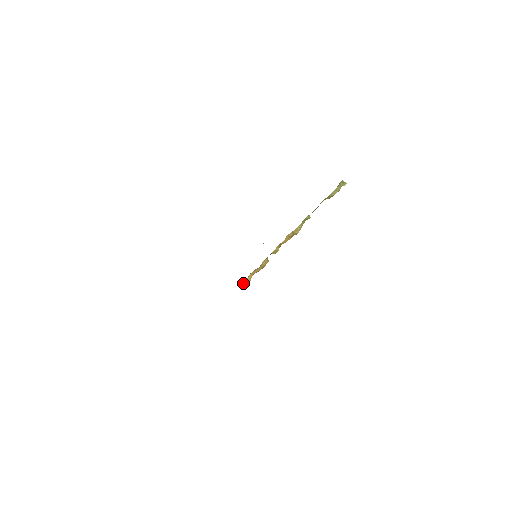
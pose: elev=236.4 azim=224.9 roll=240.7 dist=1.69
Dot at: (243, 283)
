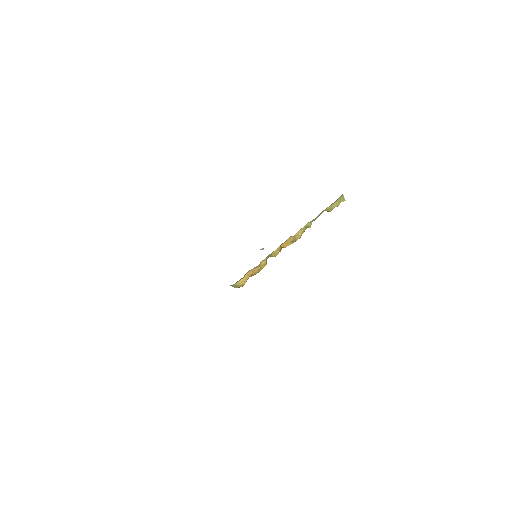
Dot at: (239, 282)
